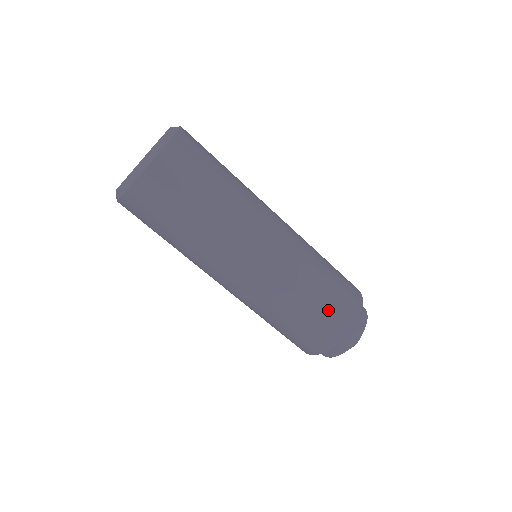
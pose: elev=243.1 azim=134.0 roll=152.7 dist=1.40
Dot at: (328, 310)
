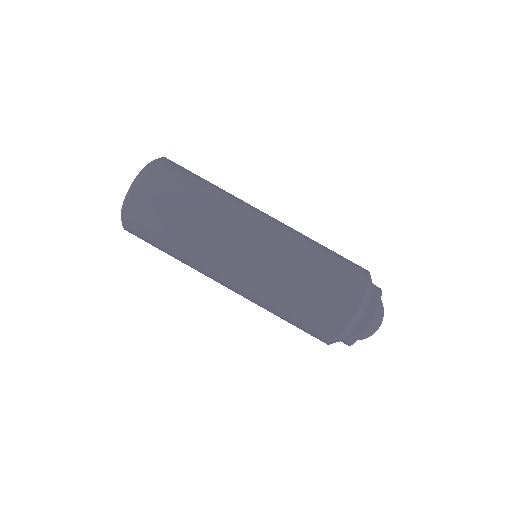
Dot at: (332, 280)
